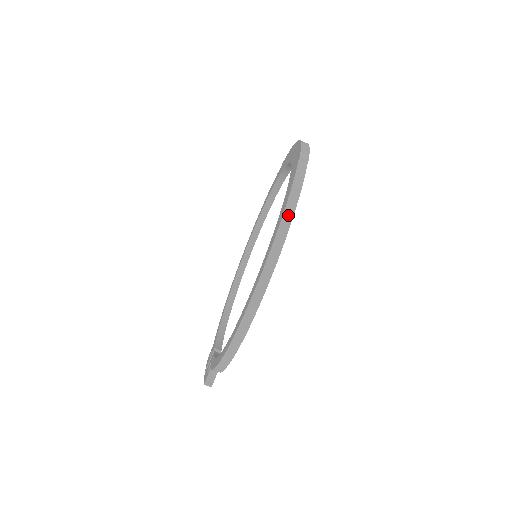
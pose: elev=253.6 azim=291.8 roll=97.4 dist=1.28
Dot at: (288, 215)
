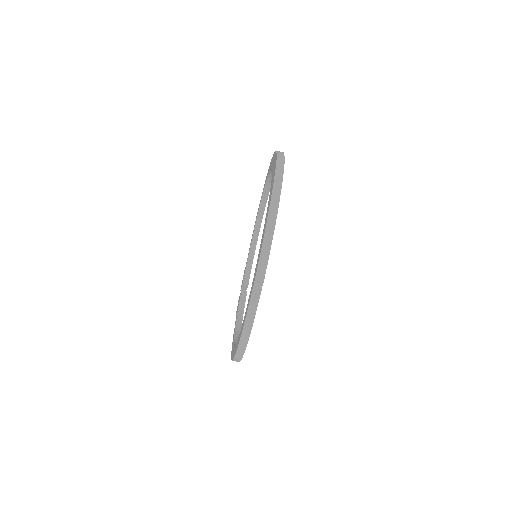
Dot at: (245, 336)
